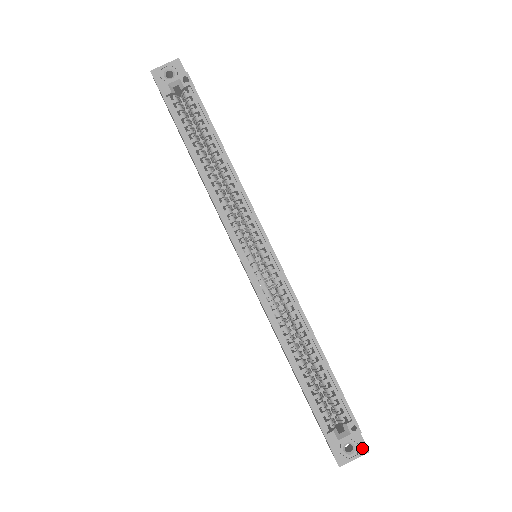
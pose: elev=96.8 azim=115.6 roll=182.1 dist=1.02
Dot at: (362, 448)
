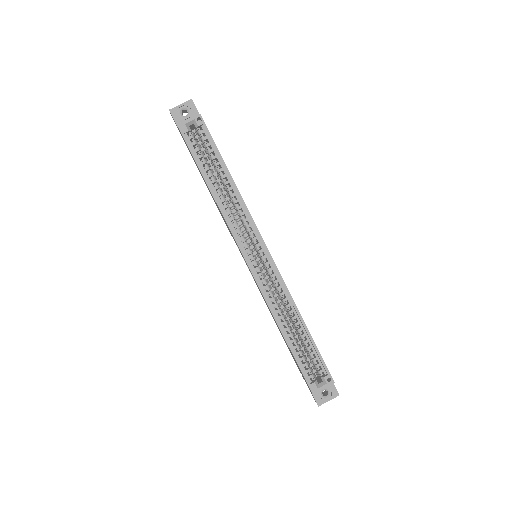
Dot at: (335, 393)
